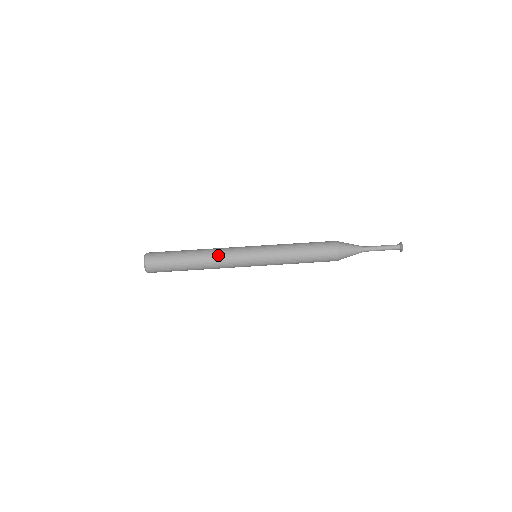
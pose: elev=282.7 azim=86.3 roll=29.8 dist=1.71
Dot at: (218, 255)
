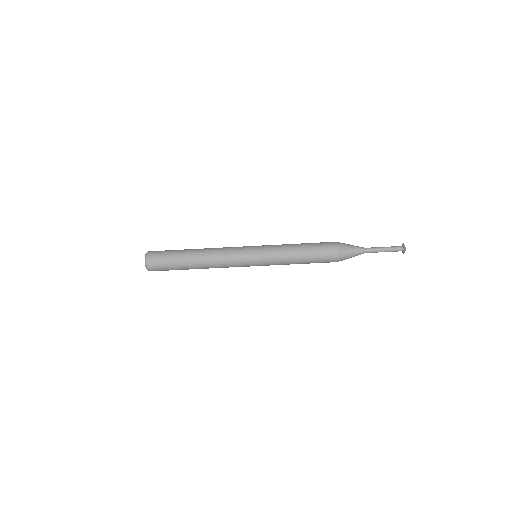
Dot at: (219, 267)
